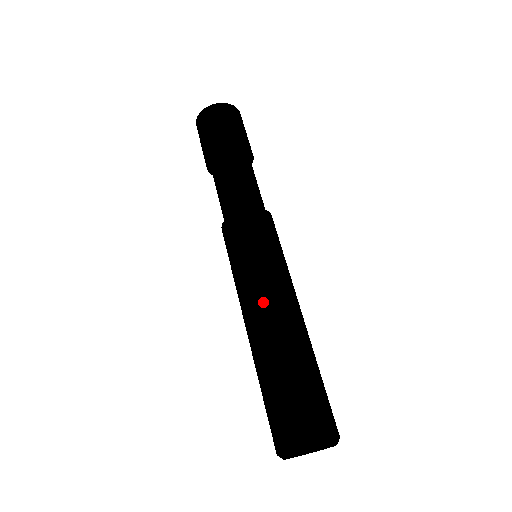
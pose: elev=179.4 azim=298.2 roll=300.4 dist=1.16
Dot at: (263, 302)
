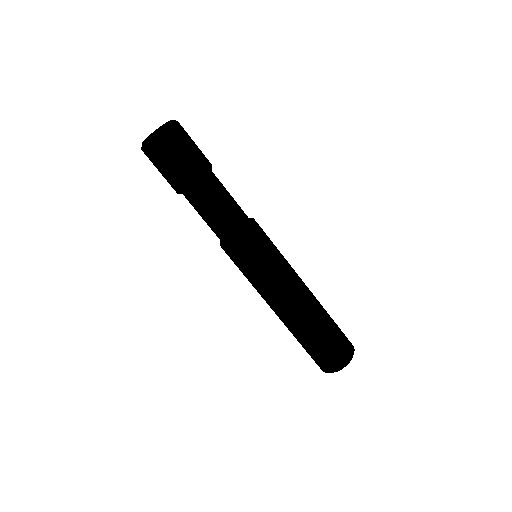
Dot at: (286, 298)
